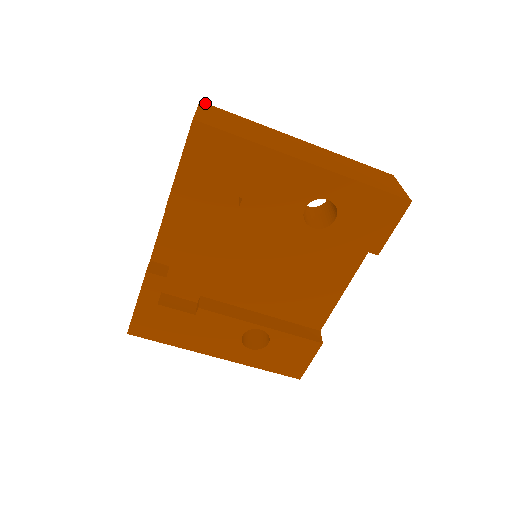
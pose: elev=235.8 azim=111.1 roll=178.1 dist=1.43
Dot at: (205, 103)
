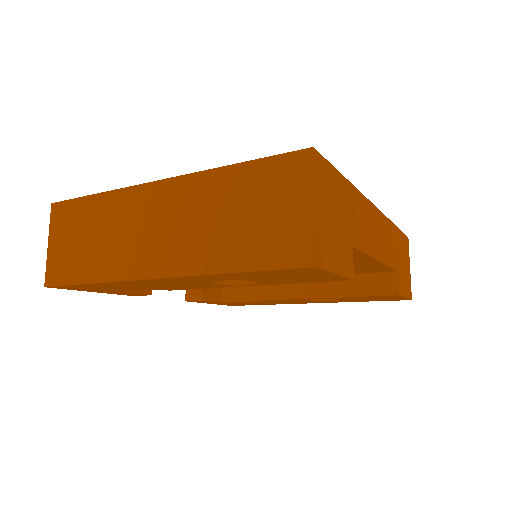
Dot at: (55, 205)
